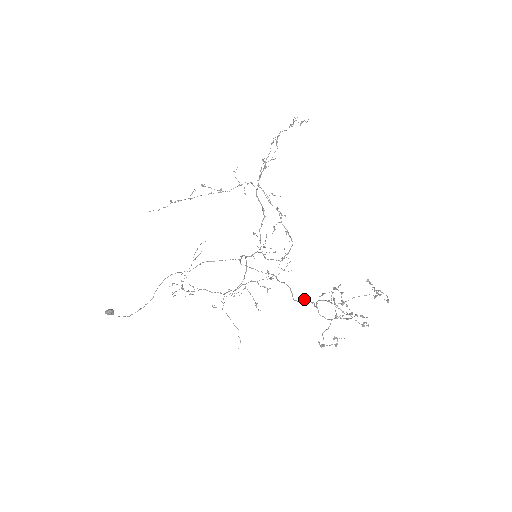
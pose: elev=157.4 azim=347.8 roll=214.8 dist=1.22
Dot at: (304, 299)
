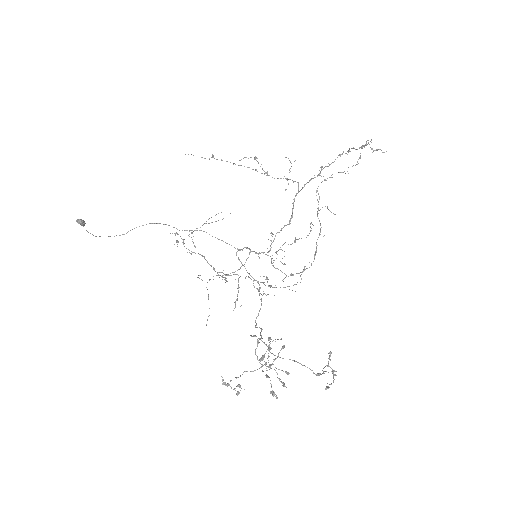
Dot at: (259, 327)
